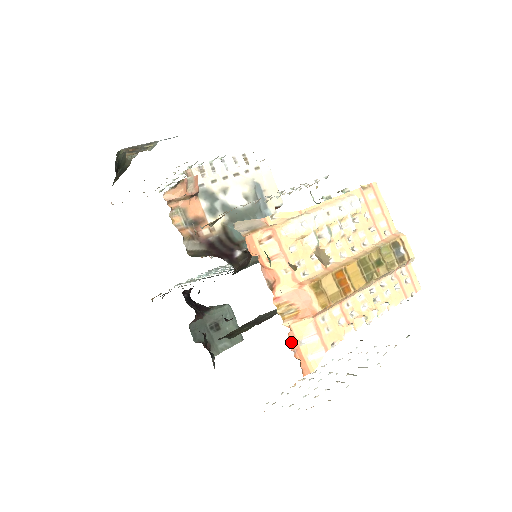
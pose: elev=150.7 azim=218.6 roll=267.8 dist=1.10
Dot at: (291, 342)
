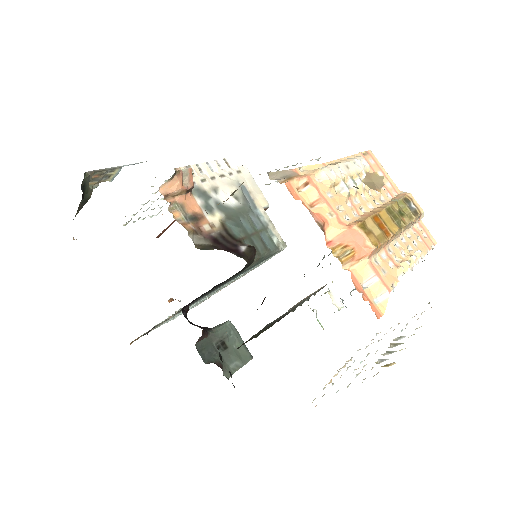
Dot at: (355, 285)
